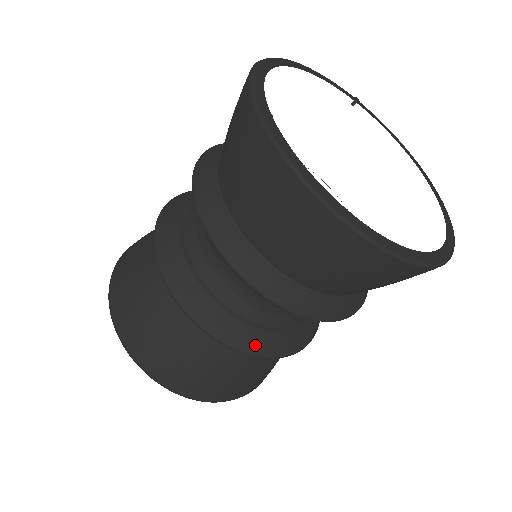
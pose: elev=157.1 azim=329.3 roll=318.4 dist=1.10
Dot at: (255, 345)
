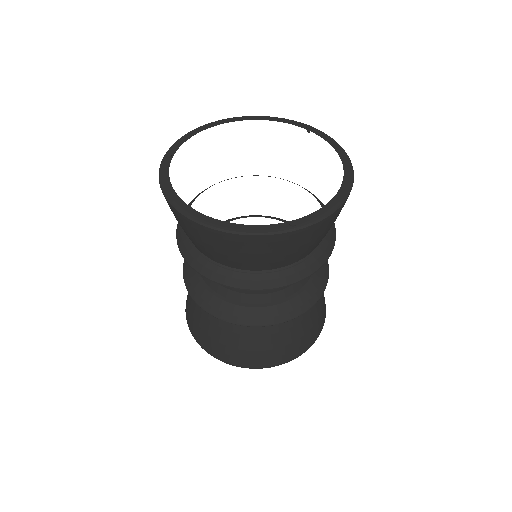
Dot at: (221, 312)
